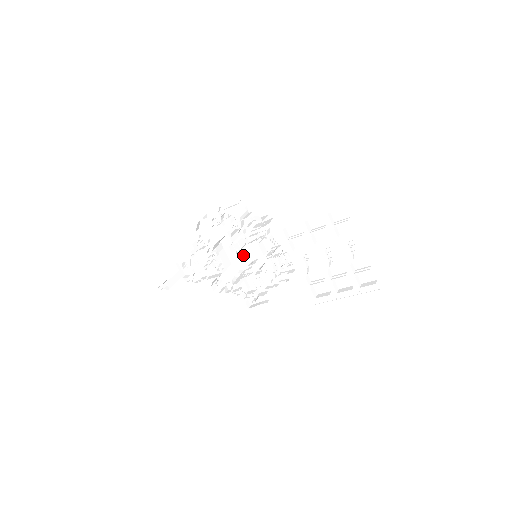
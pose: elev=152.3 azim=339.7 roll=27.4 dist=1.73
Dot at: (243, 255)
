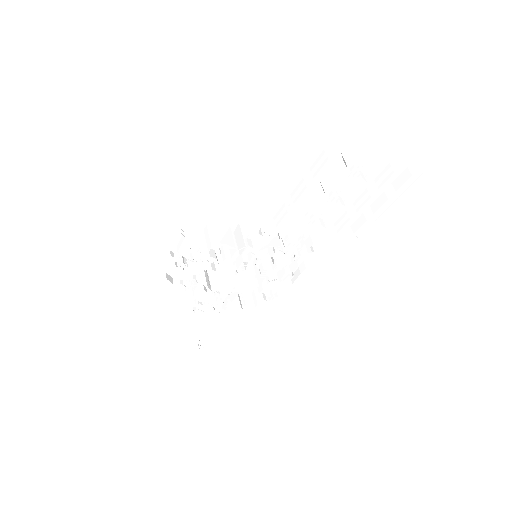
Dot at: occluded
